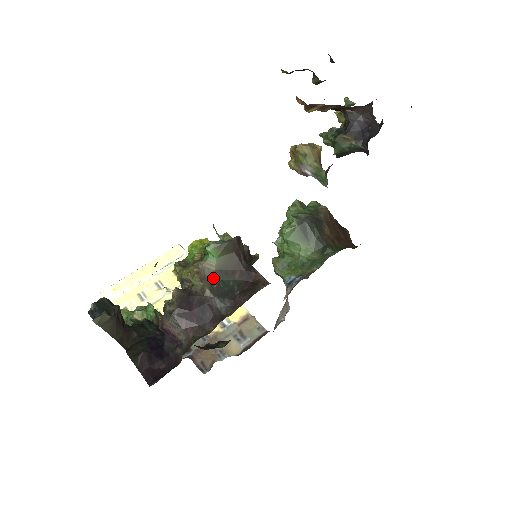
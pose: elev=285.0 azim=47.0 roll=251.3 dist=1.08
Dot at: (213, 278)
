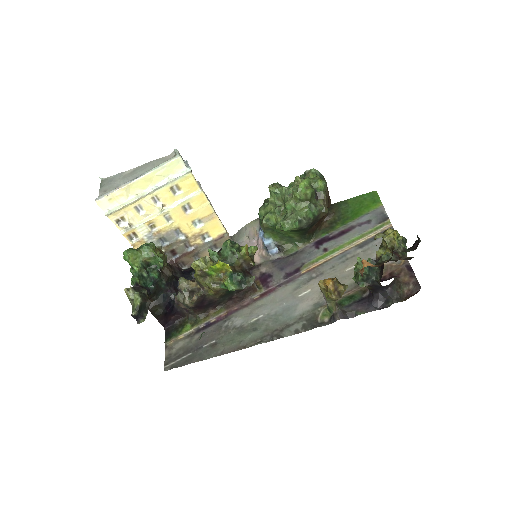
Dot at: (224, 292)
